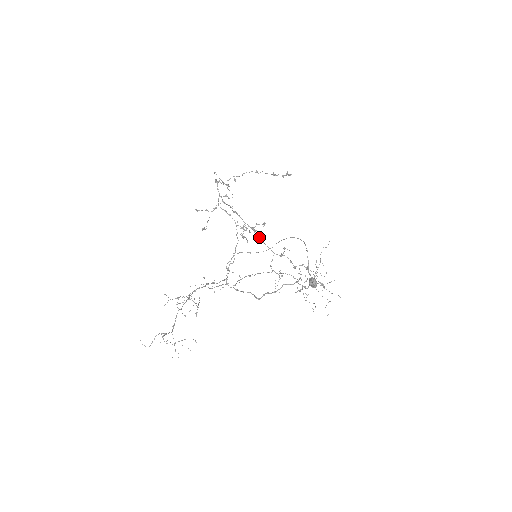
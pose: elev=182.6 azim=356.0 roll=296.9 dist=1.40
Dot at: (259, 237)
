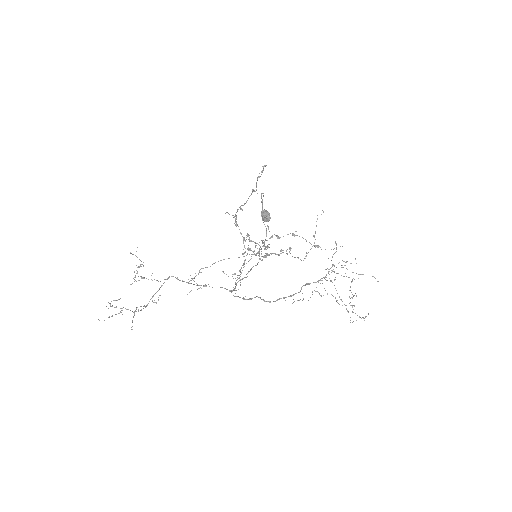
Dot at: occluded
